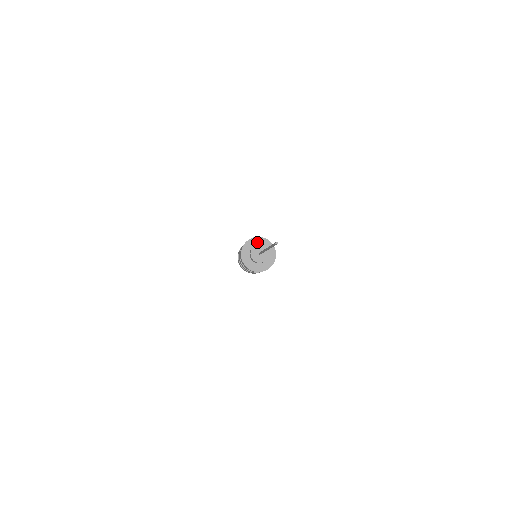
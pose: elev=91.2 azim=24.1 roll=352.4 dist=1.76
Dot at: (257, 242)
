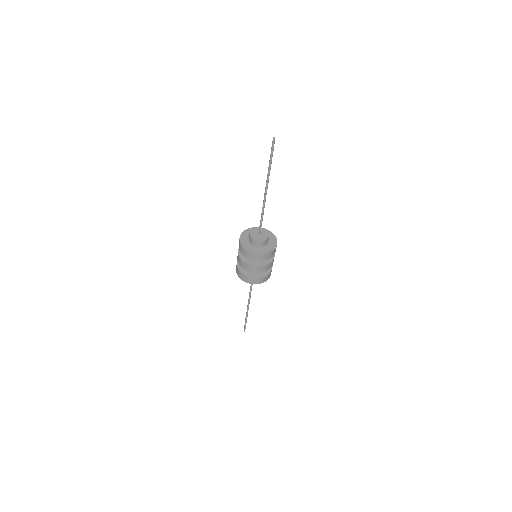
Dot at: (247, 235)
